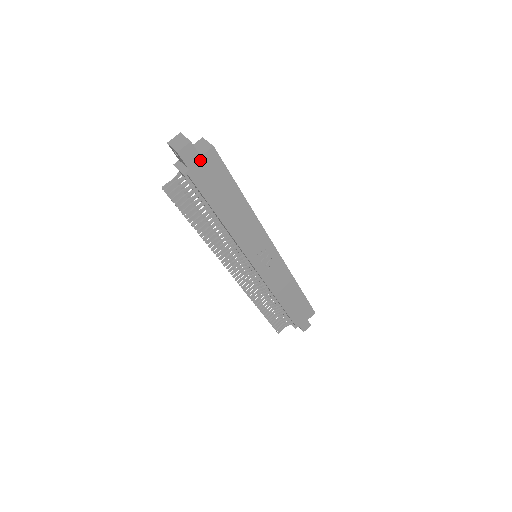
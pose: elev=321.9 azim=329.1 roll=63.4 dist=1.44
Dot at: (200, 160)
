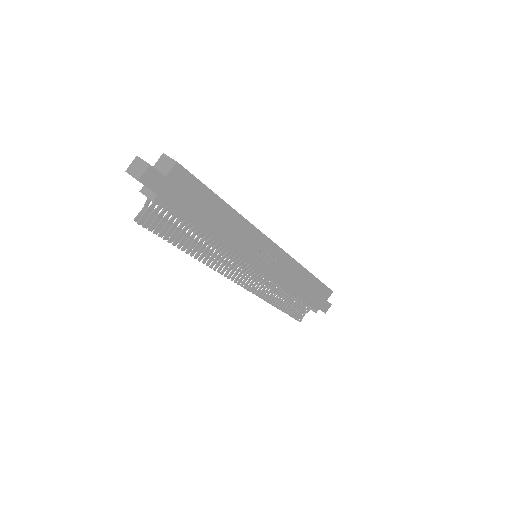
Dot at: (166, 181)
